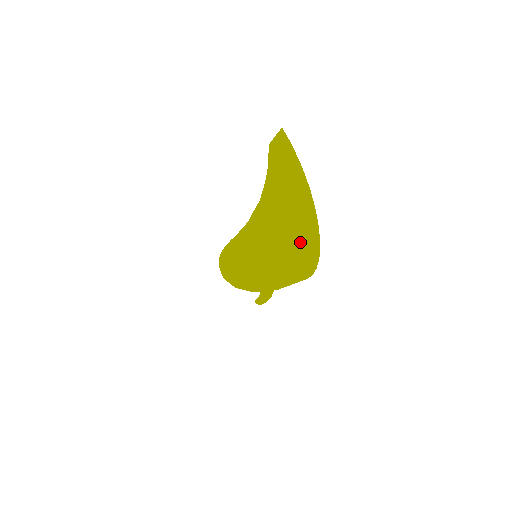
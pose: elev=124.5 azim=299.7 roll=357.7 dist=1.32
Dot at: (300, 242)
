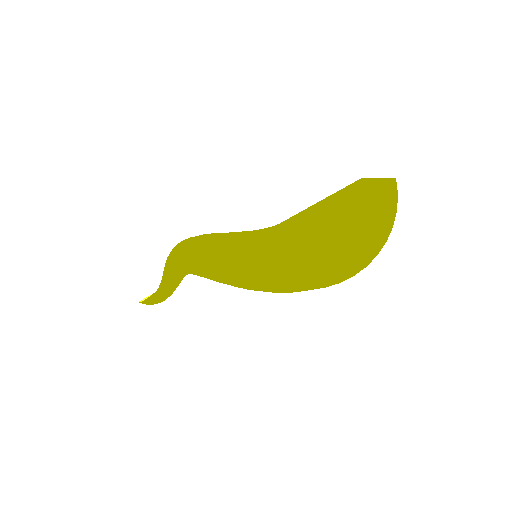
Dot at: (361, 261)
